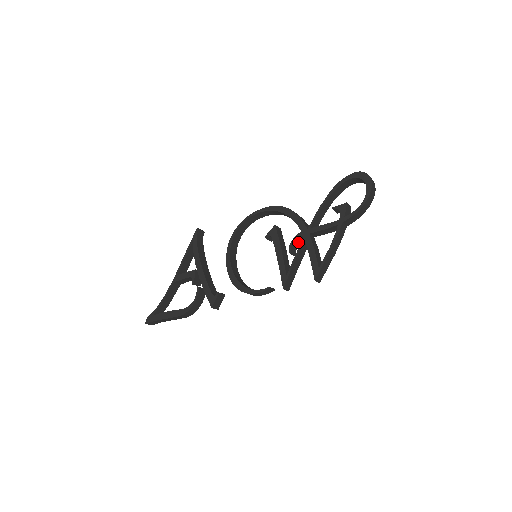
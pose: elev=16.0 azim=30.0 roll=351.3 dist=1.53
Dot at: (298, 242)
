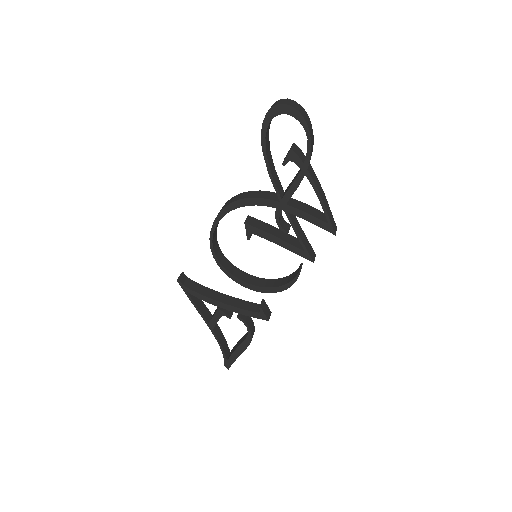
Dot at: (280, 215)
